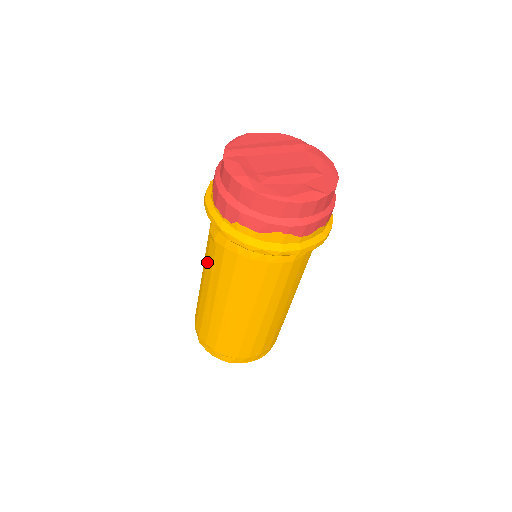
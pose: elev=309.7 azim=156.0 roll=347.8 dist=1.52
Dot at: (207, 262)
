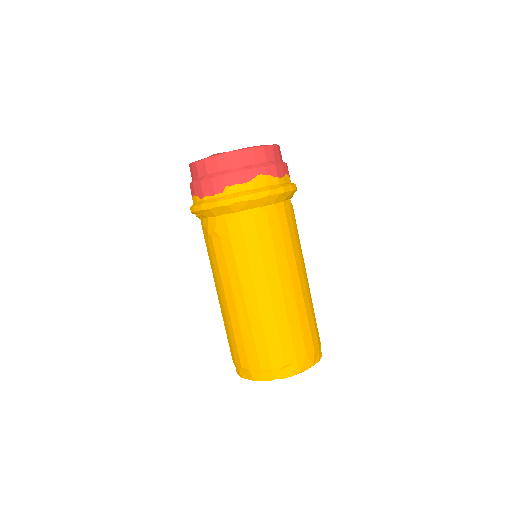
Dot at: (219, 268)
